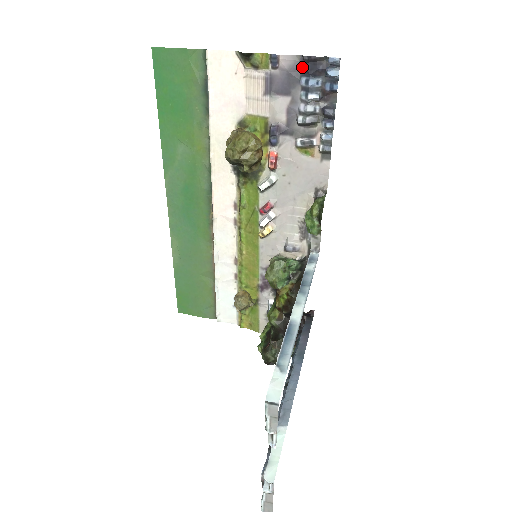
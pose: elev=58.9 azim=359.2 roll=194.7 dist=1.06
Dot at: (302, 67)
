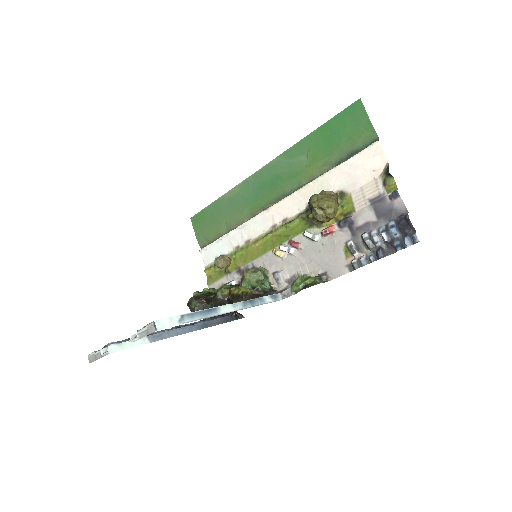
Dot at: (401, 217)
